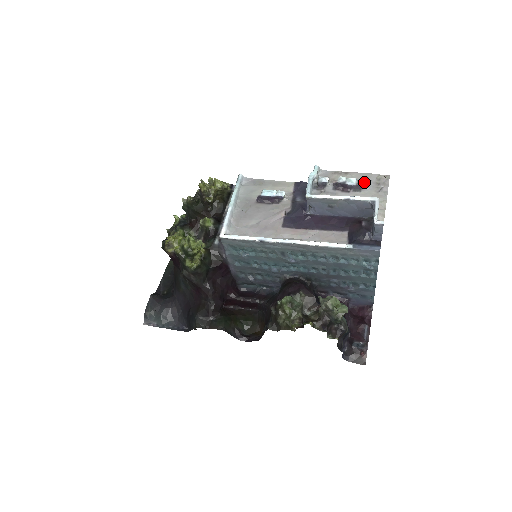
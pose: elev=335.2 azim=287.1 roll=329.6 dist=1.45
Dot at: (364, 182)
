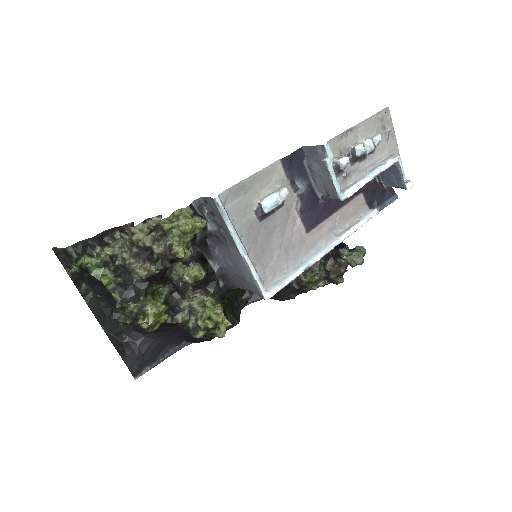
Dot at: (381, 140)
